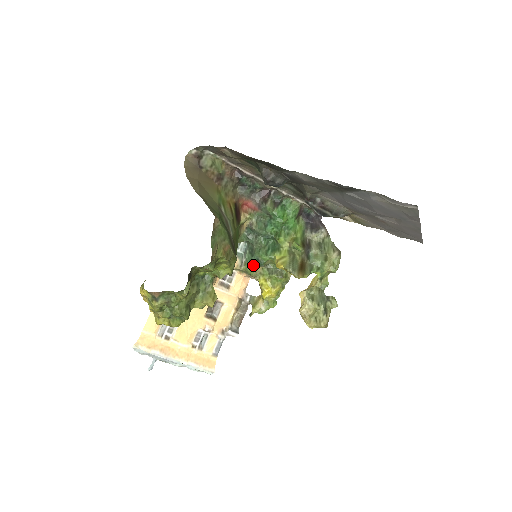
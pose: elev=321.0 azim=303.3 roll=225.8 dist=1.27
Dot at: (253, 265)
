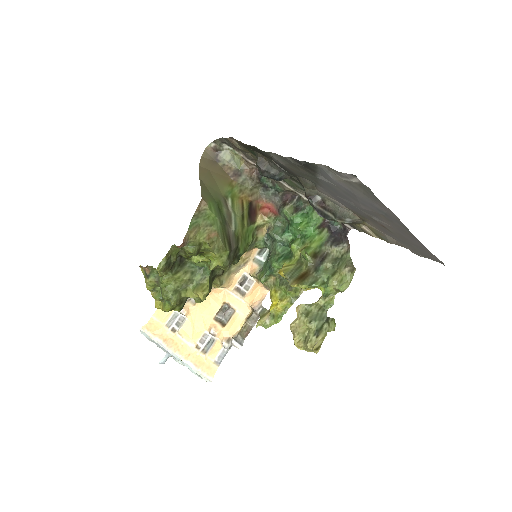
Dot at: (265, 272)
